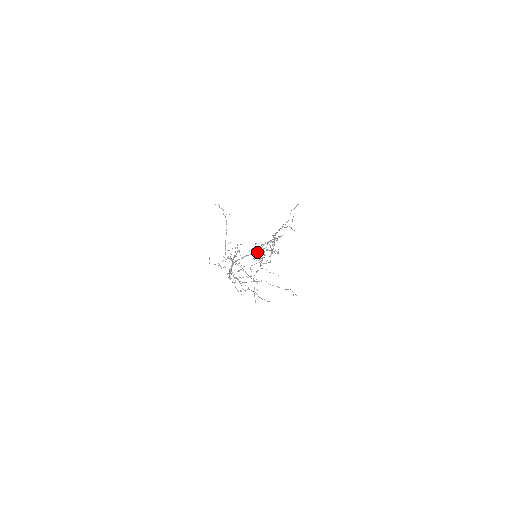
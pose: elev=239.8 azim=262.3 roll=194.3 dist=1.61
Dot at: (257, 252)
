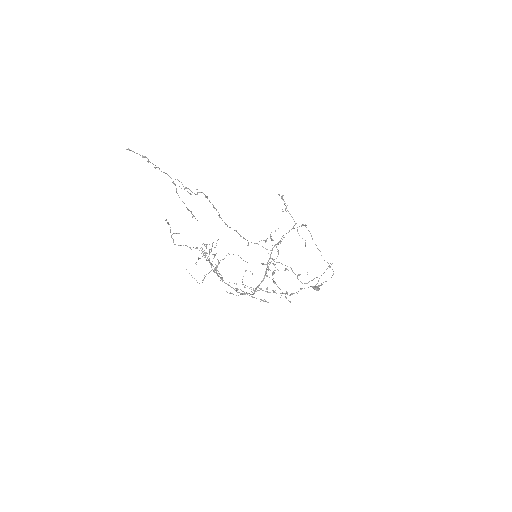
Dot at: (268, 260)
